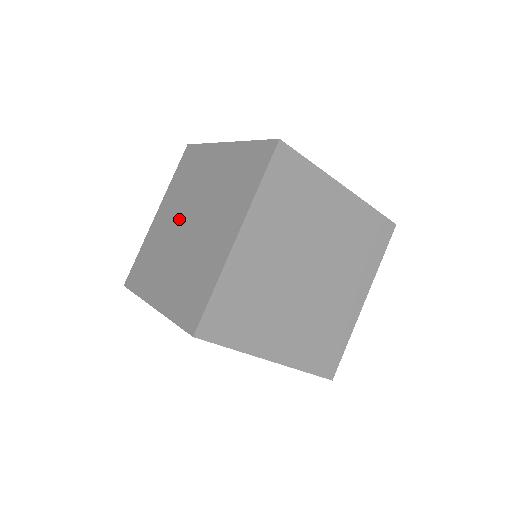
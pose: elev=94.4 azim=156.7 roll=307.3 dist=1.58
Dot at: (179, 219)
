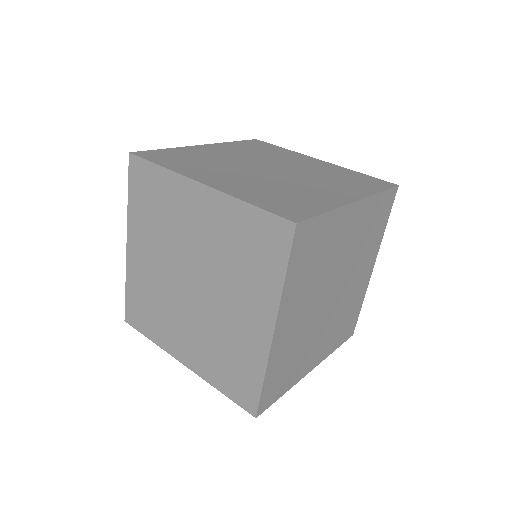
Dot at: (171, 270)
